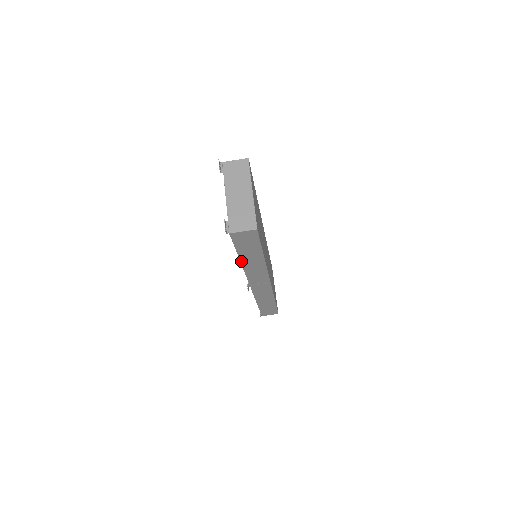
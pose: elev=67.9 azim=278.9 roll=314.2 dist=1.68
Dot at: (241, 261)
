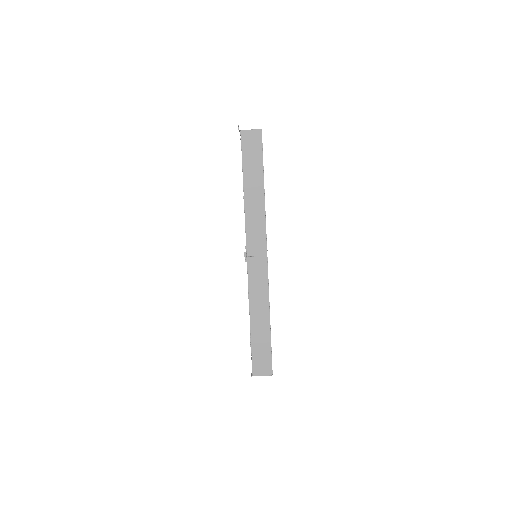
Dot at: (244, 190)
